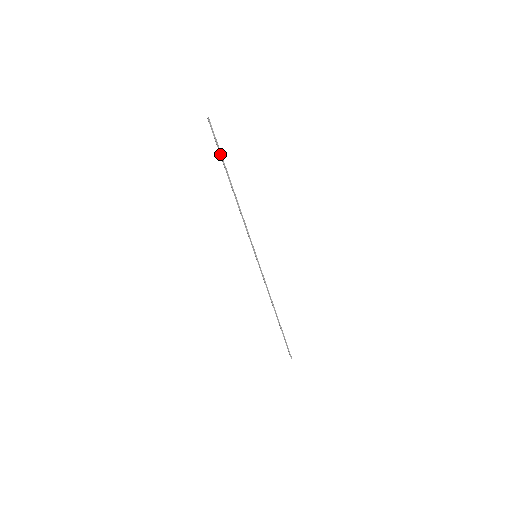
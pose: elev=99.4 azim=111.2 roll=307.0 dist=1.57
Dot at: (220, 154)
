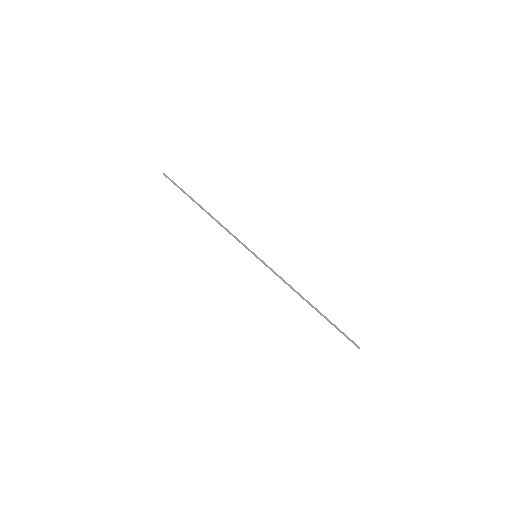
Dot at: (184, 192)
